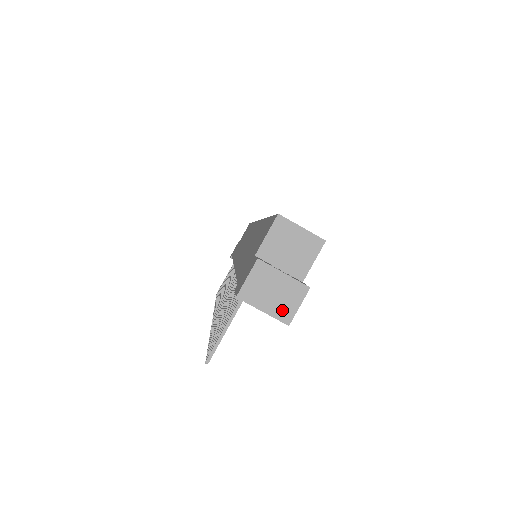
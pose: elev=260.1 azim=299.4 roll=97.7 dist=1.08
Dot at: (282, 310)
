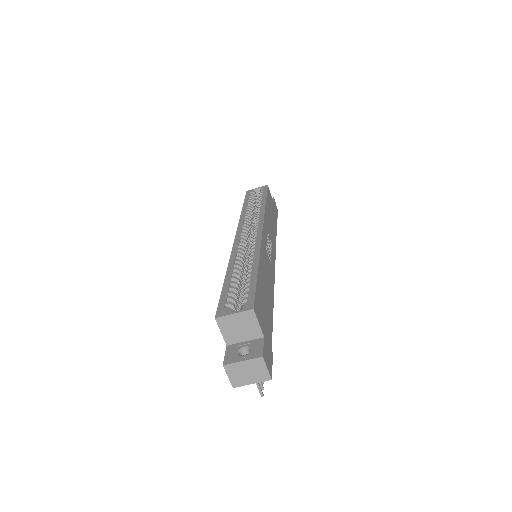
Dot at: (260, 376)
